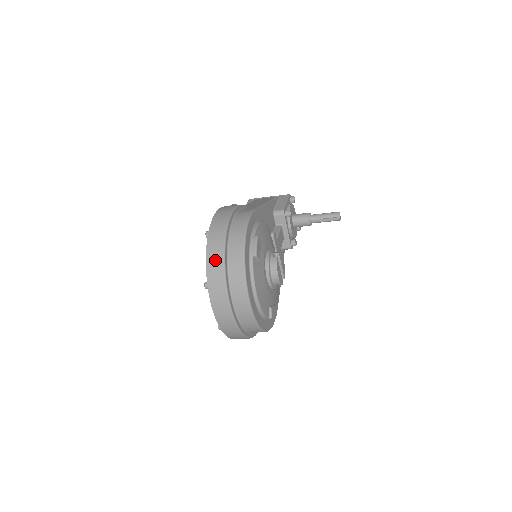
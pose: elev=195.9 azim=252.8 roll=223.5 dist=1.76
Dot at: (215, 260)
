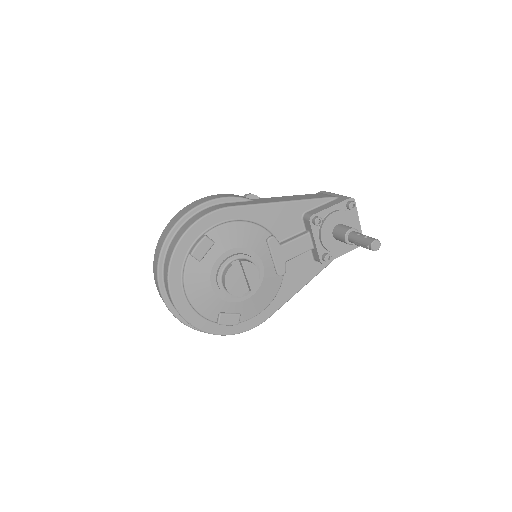
Dot at: (159, 245)
